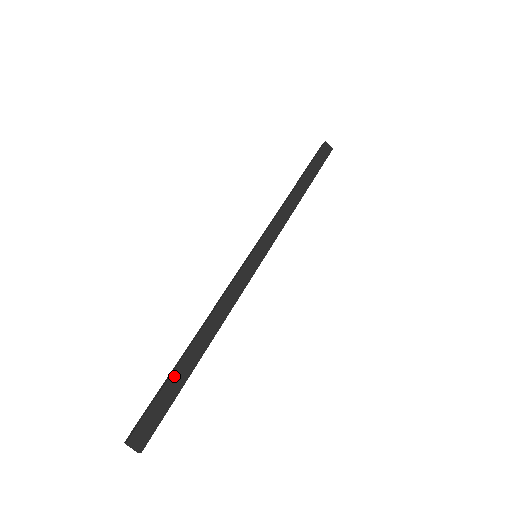
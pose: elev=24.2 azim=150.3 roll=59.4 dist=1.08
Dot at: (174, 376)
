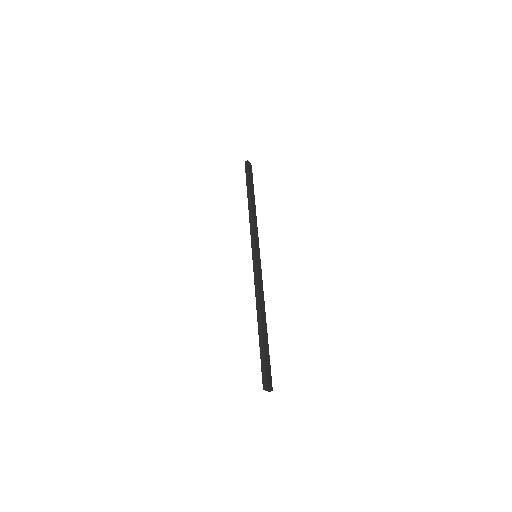
Dot at: (264, 344)
